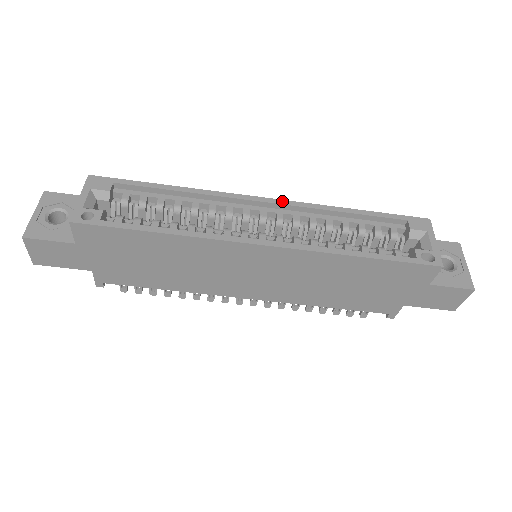
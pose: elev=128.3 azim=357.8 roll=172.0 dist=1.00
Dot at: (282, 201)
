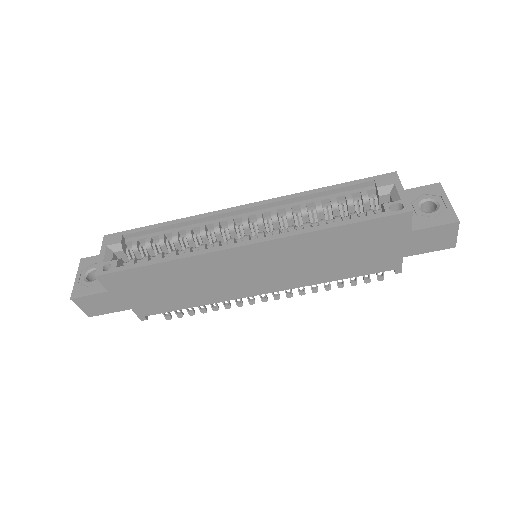
Dot at: (258, 203)
